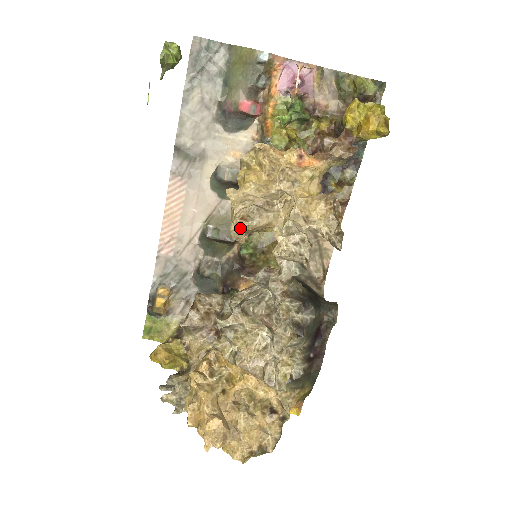
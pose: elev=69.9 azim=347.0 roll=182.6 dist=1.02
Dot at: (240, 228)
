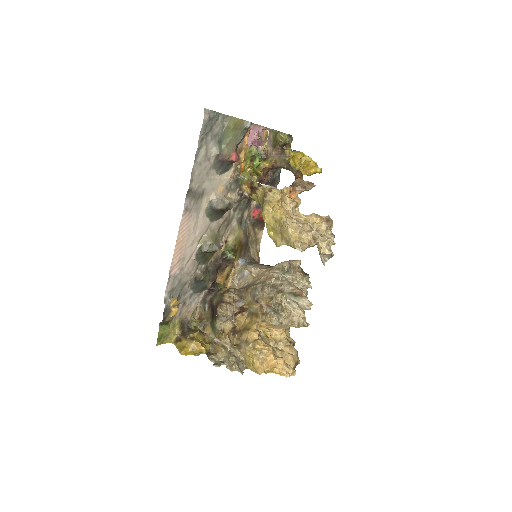
Dot at: occluded
